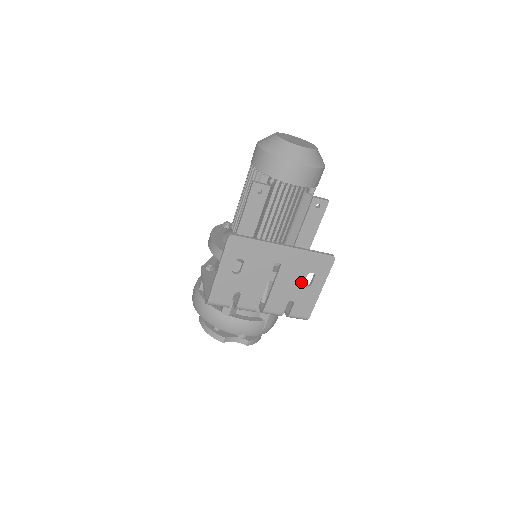
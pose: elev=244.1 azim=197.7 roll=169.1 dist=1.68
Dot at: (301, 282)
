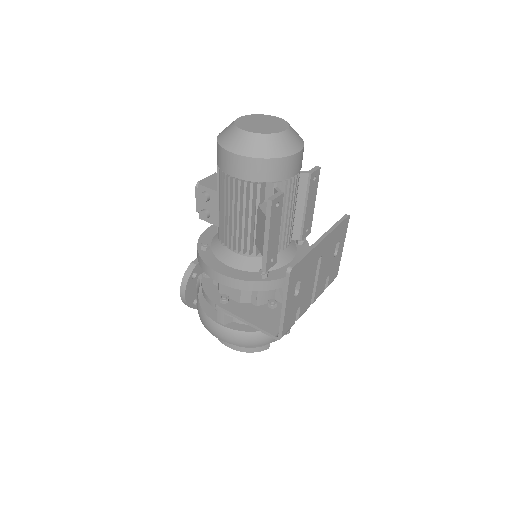
Dot at: (332, 256)
